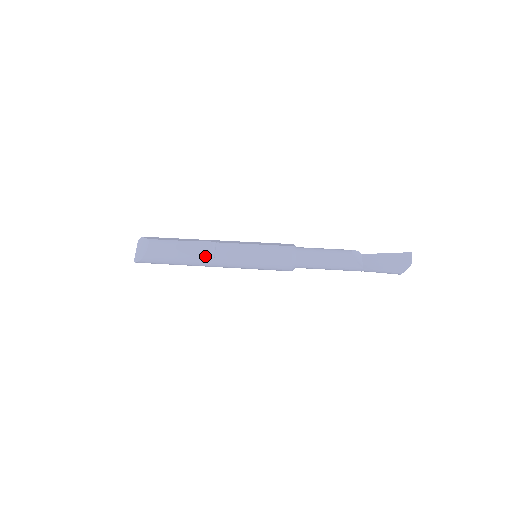
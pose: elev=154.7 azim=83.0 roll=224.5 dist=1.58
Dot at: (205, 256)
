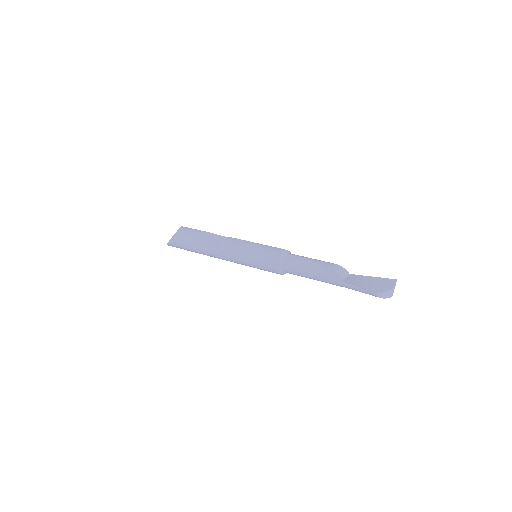
Dot at: (215, 245)
